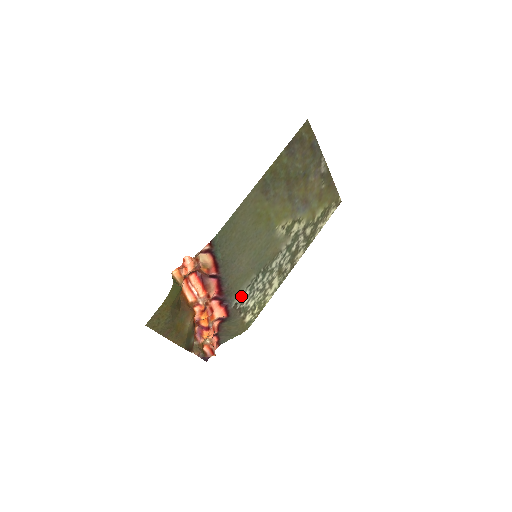
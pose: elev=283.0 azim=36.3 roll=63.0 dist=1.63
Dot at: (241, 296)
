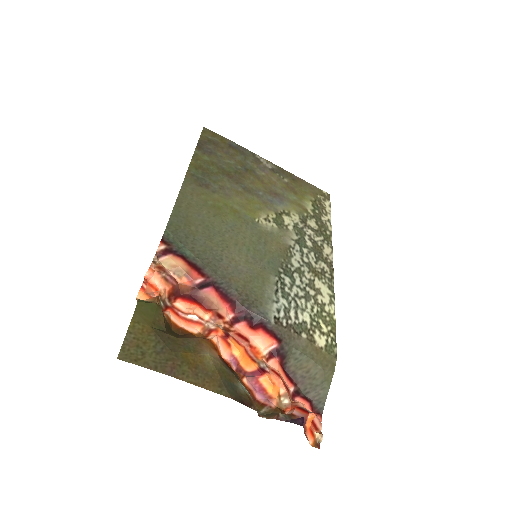
Dot at: (276, 307)
